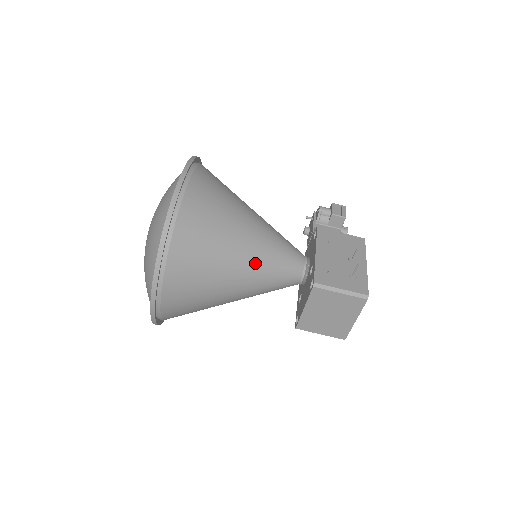
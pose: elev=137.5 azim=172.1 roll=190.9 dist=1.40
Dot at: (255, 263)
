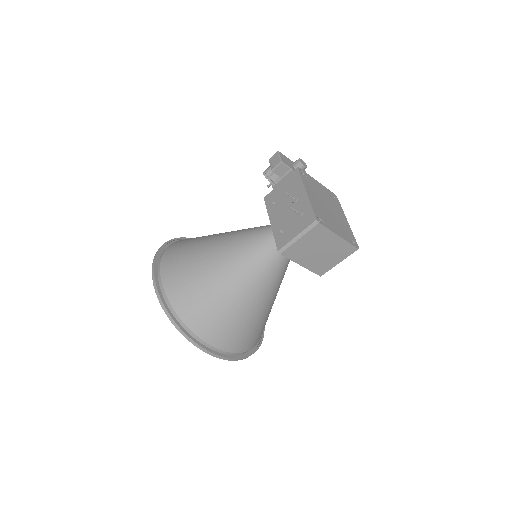
Dot at: (244, 273)
